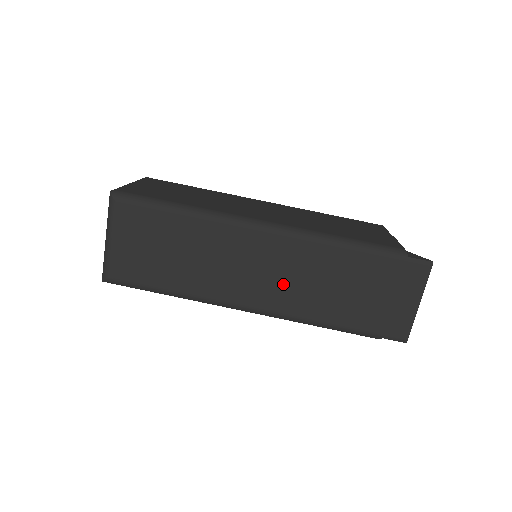
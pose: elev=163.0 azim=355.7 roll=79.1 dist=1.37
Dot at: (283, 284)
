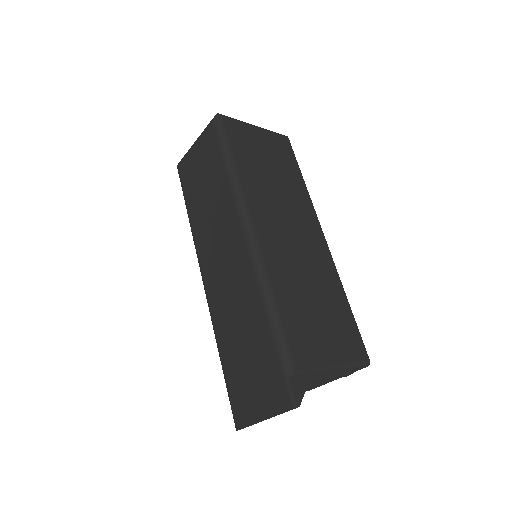
Dot at: (224, 285)
